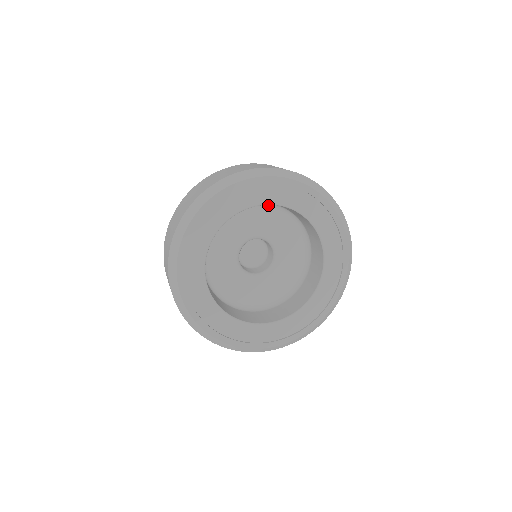
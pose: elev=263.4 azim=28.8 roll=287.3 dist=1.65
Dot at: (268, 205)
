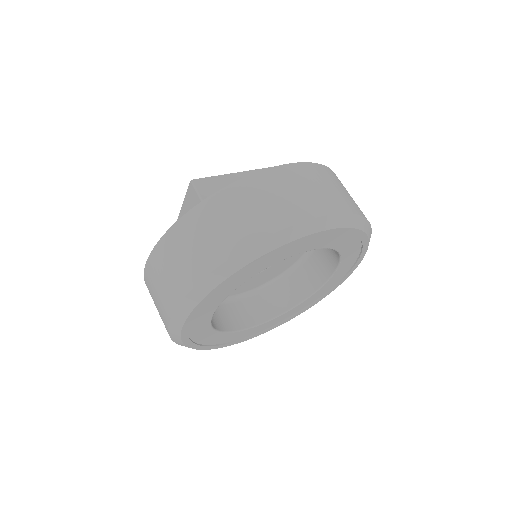
Dot at: occluded
